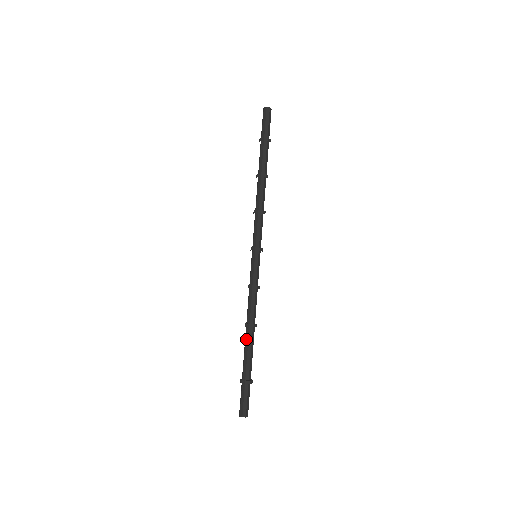
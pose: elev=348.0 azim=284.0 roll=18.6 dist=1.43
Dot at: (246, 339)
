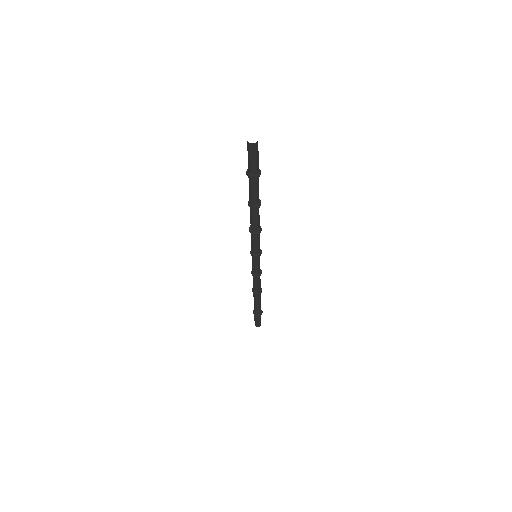
Dot at: (255, 299)
